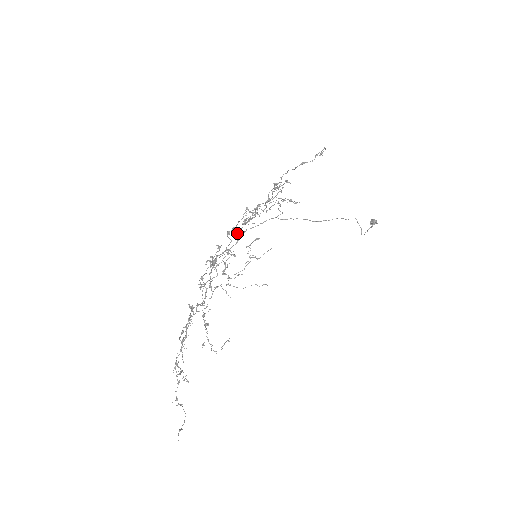
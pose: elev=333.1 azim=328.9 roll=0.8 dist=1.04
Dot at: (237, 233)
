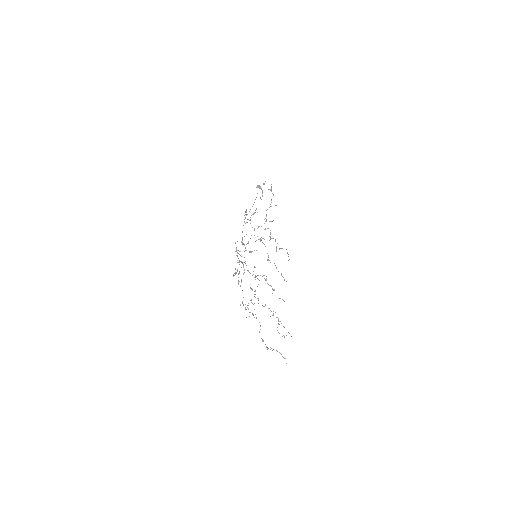
Dot at: occluded
